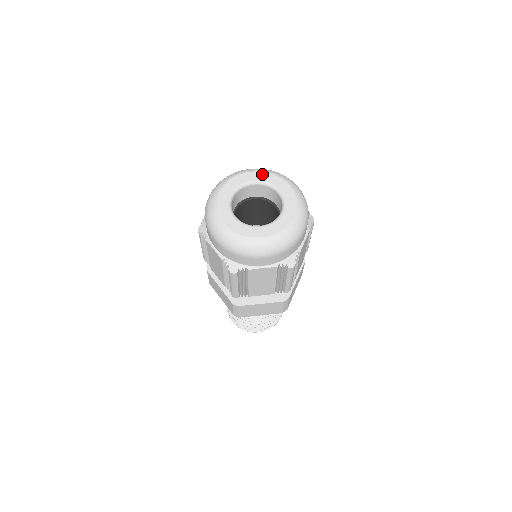
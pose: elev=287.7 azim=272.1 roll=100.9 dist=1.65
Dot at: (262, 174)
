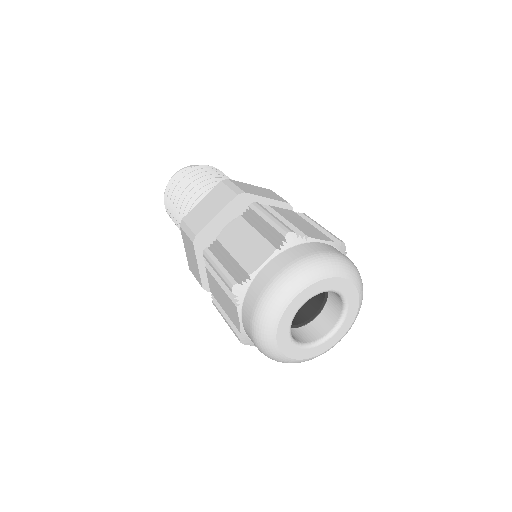
Dot at: (308, 291)
